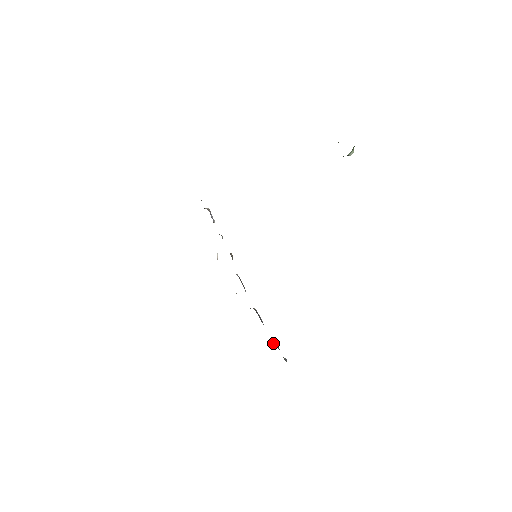
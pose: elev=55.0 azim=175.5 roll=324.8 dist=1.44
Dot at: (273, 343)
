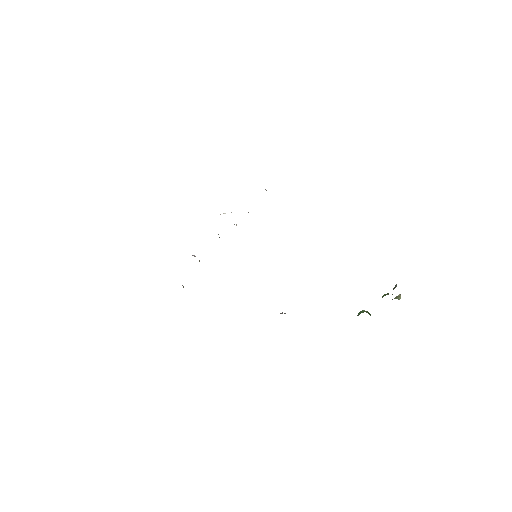
Dot at: (183, 286)
